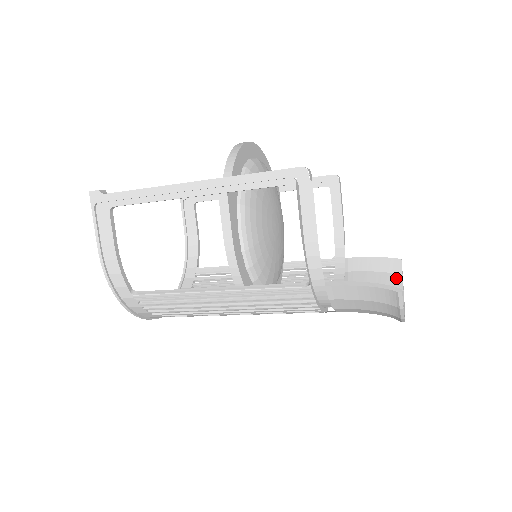
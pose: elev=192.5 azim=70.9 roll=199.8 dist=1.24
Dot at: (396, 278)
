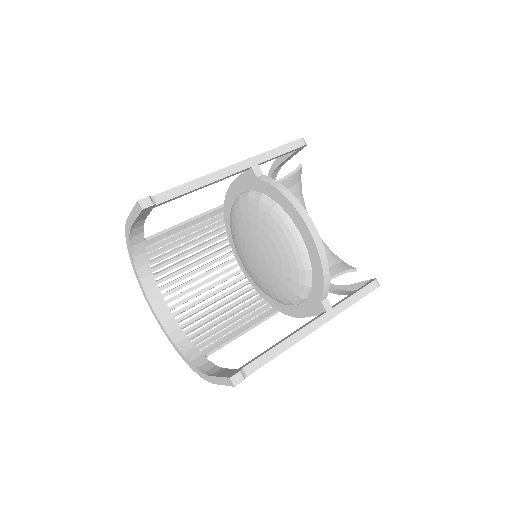
Dot at: (300, 185)
